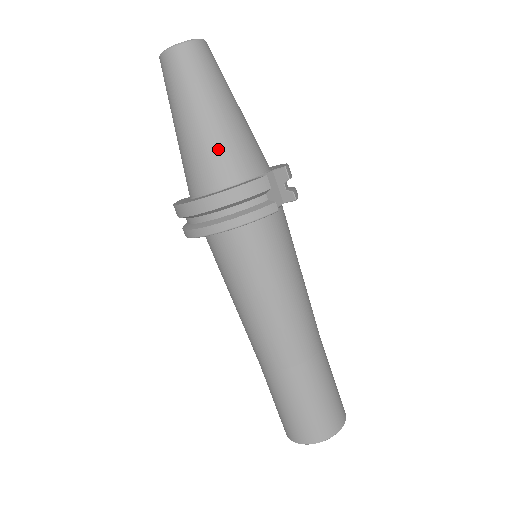
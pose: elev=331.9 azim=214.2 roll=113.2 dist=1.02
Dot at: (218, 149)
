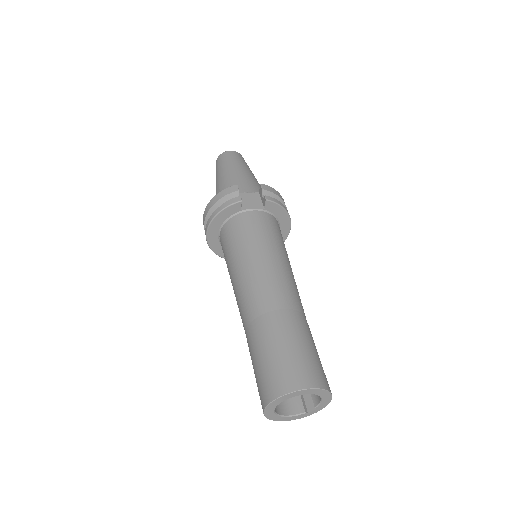
Dot at: (223, 188)
